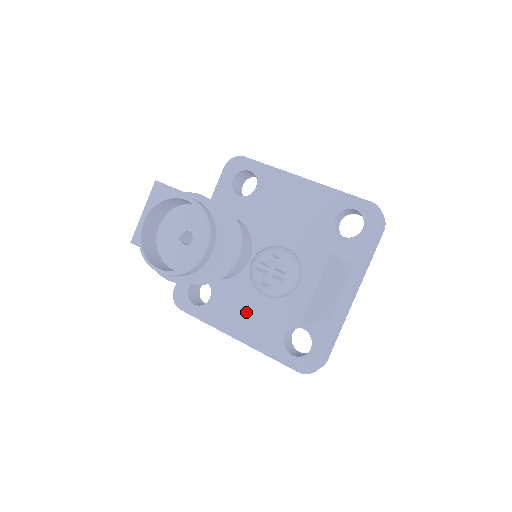
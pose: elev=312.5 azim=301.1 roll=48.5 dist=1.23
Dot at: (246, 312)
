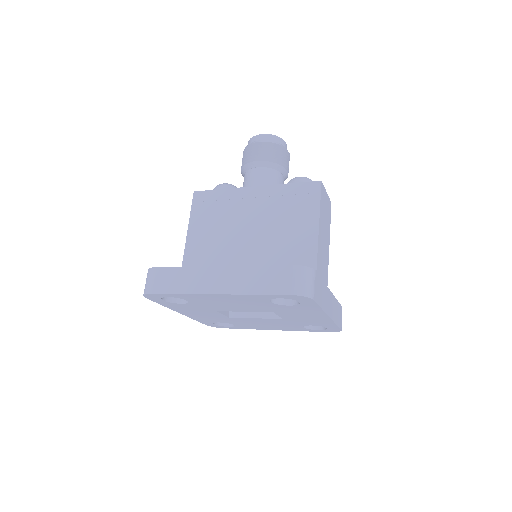
Dot at: occluded
